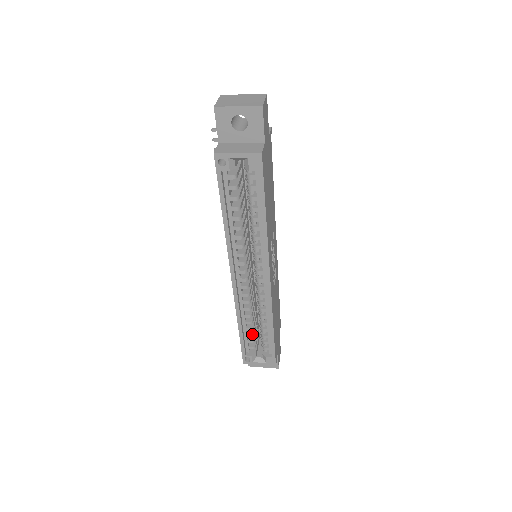
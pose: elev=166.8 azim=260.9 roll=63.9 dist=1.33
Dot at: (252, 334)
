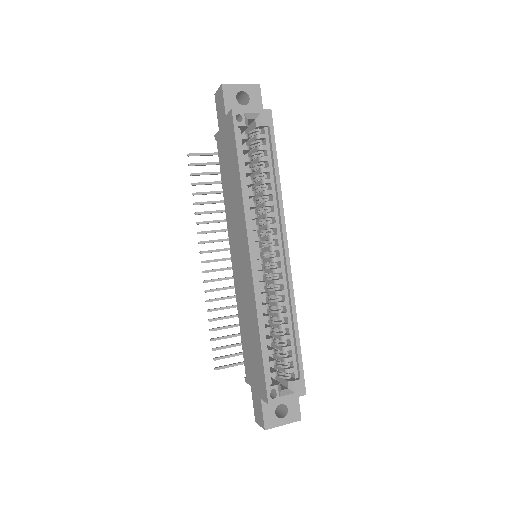
Dot at: (273, 349)
